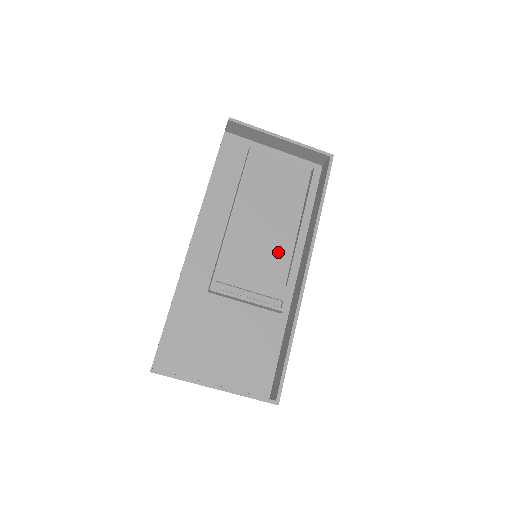
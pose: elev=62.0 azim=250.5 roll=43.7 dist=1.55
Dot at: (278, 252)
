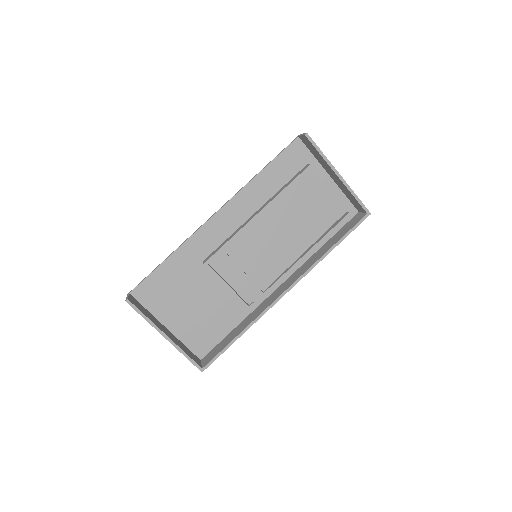
Dot at: (275, 263)
